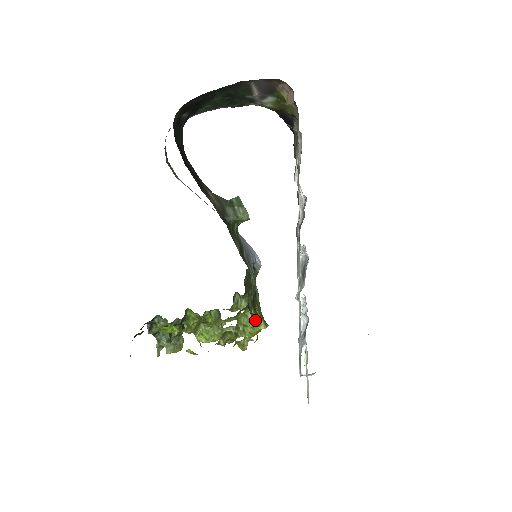
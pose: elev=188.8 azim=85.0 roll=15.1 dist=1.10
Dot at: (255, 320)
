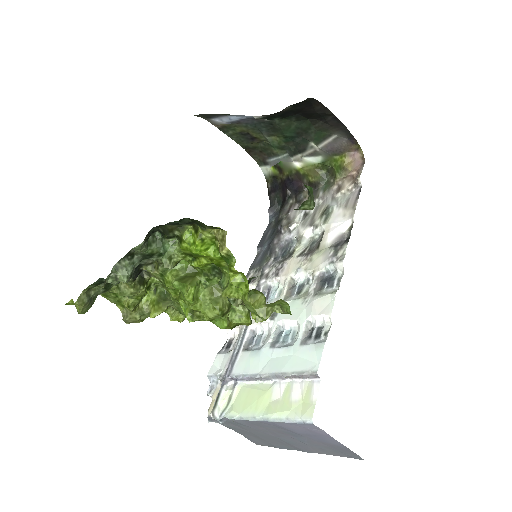
Dot at: occluded
